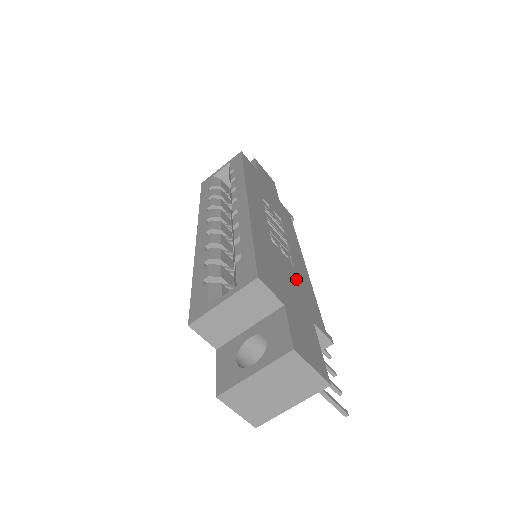
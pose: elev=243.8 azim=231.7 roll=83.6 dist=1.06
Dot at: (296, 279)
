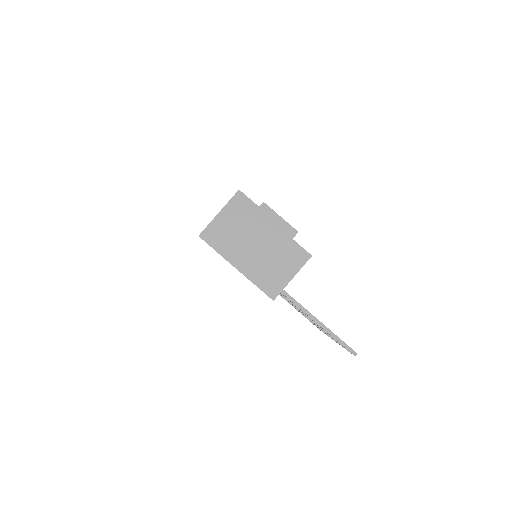
Dot at: occluded
